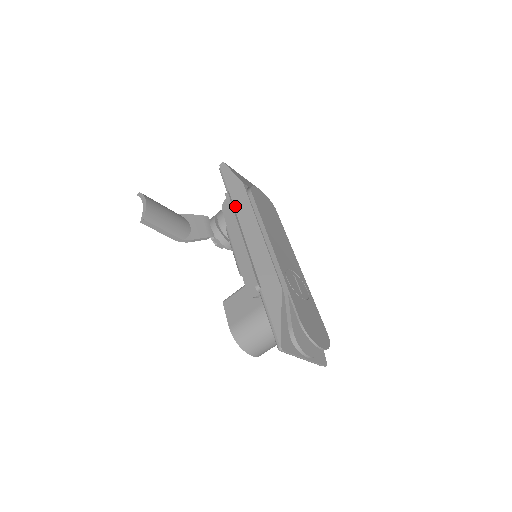
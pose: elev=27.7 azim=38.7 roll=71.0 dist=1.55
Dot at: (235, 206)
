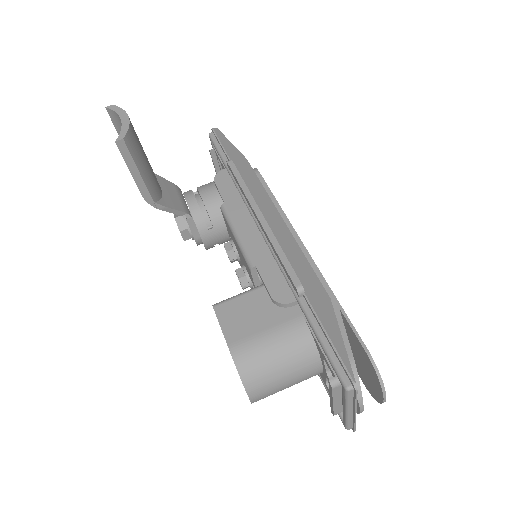
Dot at: occluded
